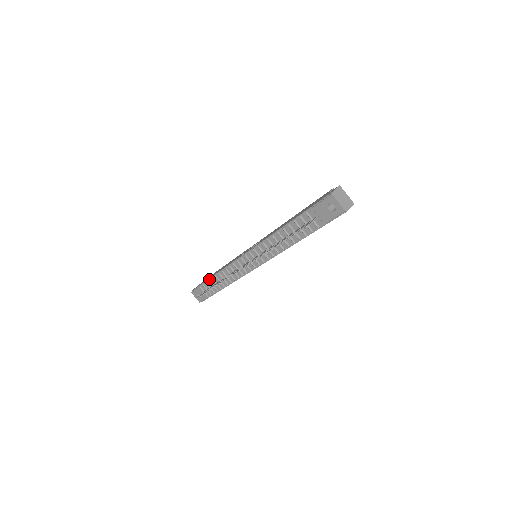
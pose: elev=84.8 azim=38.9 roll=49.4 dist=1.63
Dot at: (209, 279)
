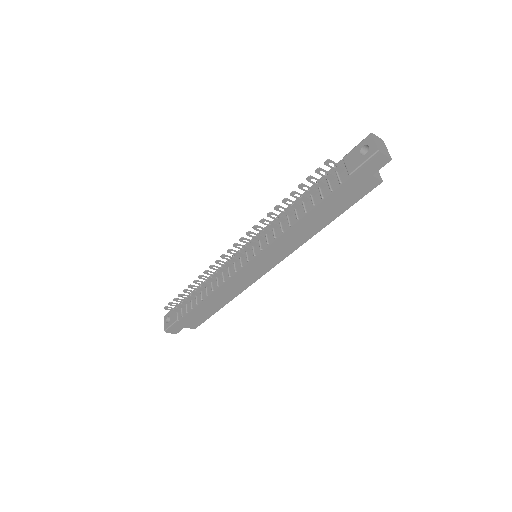
Dot at: (192, 292)
